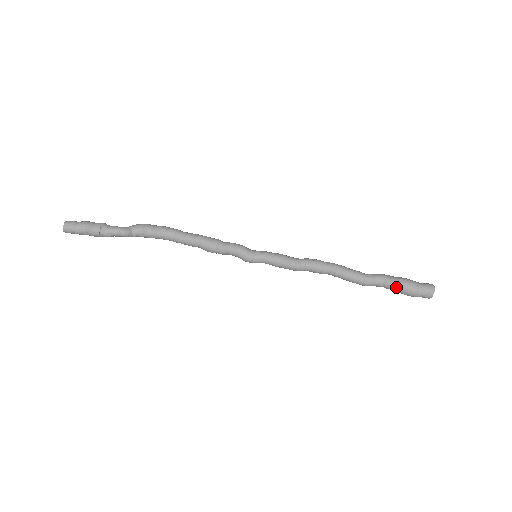
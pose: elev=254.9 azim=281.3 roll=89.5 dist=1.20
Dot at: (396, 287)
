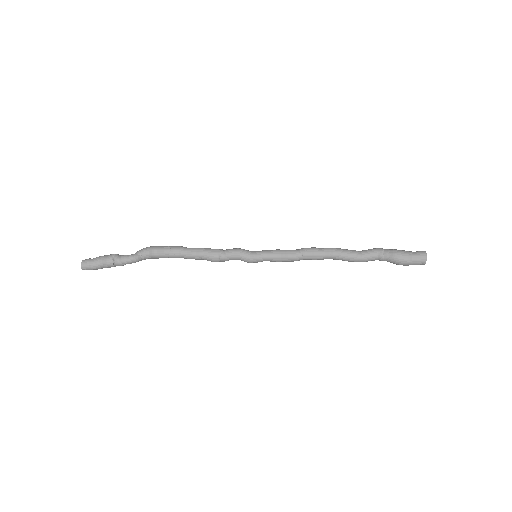
Dot at: (390, 260)
